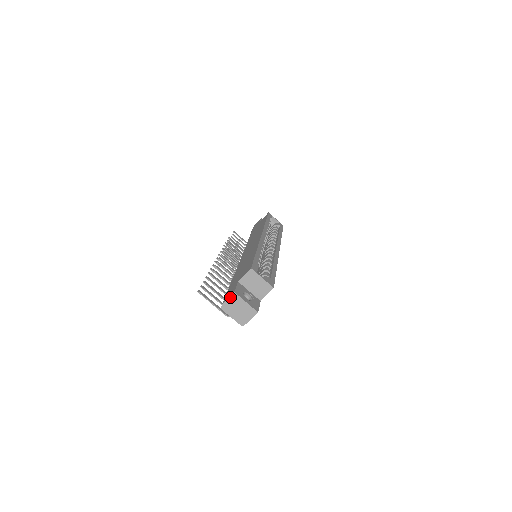
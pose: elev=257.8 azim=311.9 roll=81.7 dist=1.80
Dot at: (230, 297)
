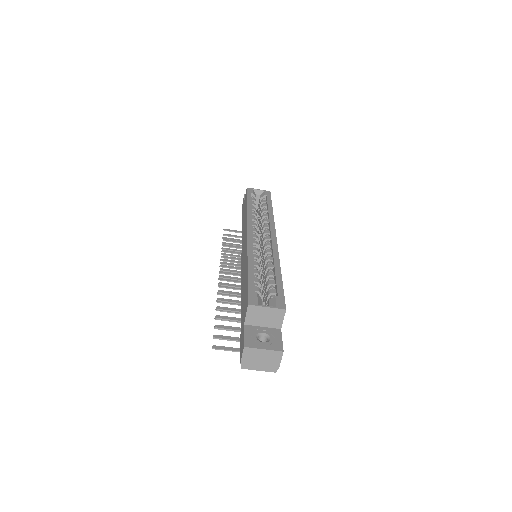
Dot at: (243, 354)
